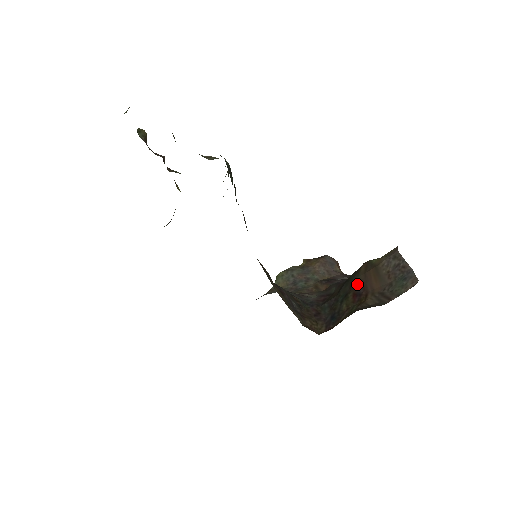
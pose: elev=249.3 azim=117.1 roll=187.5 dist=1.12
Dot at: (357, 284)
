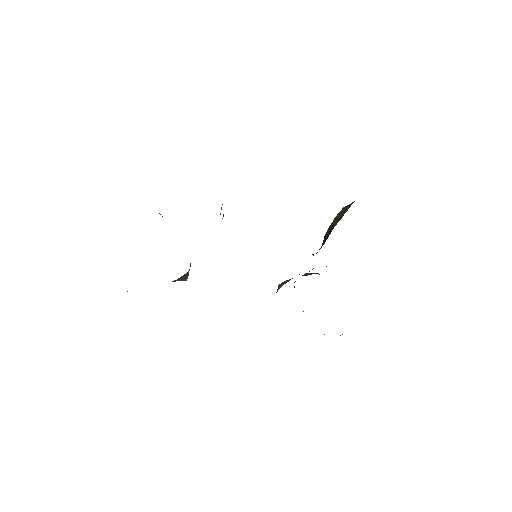
Dot at: (327, 233)
